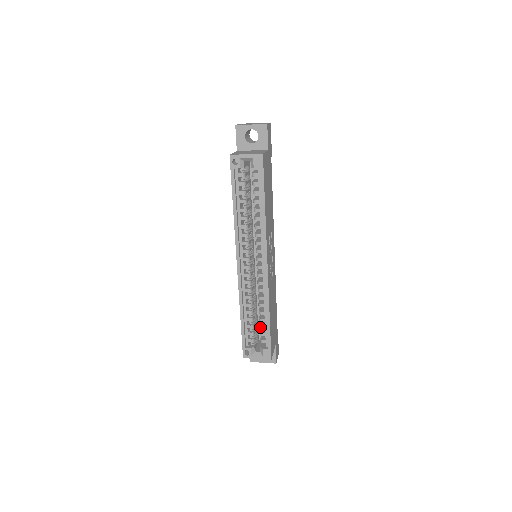
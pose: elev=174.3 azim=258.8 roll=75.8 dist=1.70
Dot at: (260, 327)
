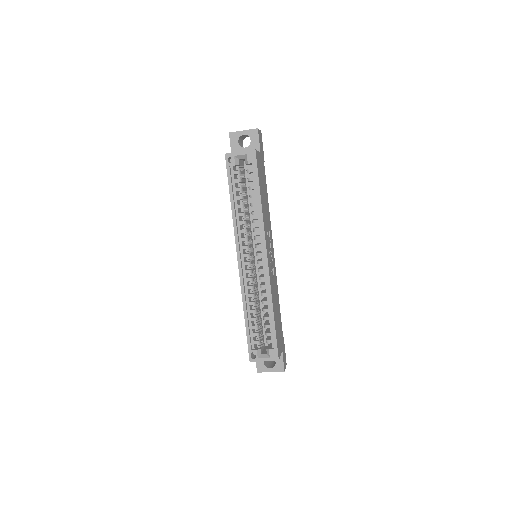
Dot at: (265, 326)
